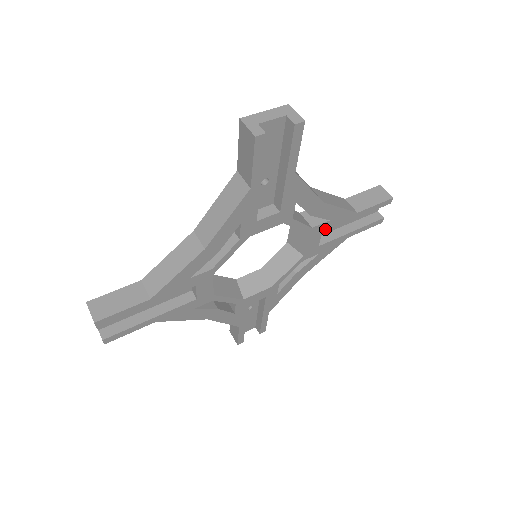
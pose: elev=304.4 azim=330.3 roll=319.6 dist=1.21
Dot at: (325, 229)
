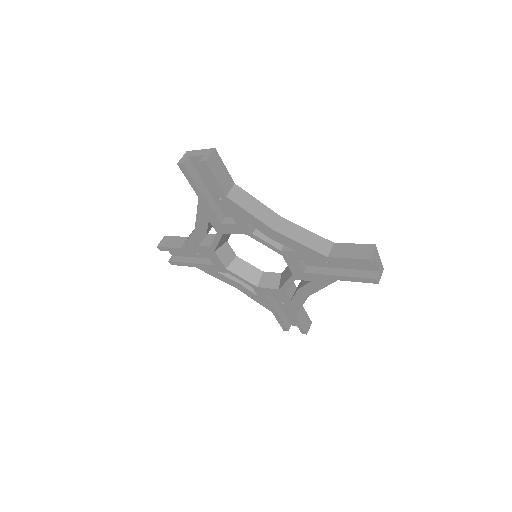
Dot at: (298, 258)
